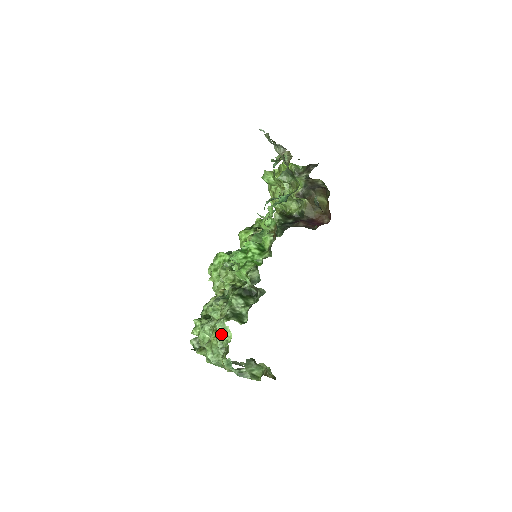
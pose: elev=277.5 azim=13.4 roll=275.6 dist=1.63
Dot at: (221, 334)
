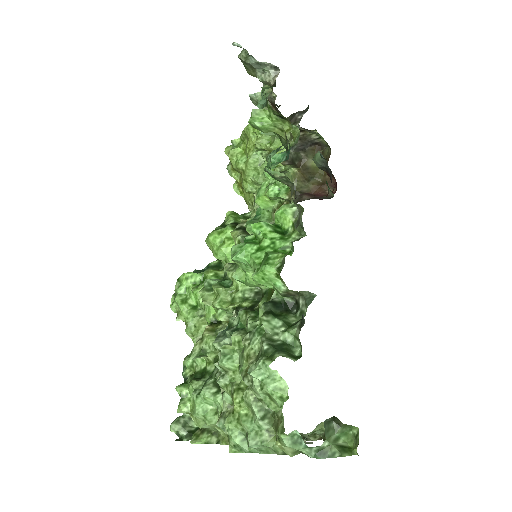
Dot at: (266, 389)
